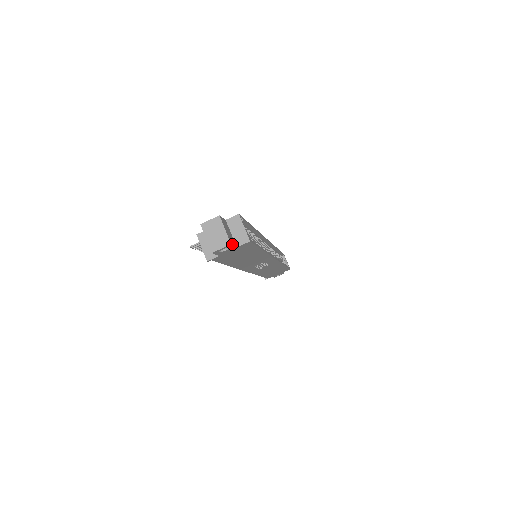
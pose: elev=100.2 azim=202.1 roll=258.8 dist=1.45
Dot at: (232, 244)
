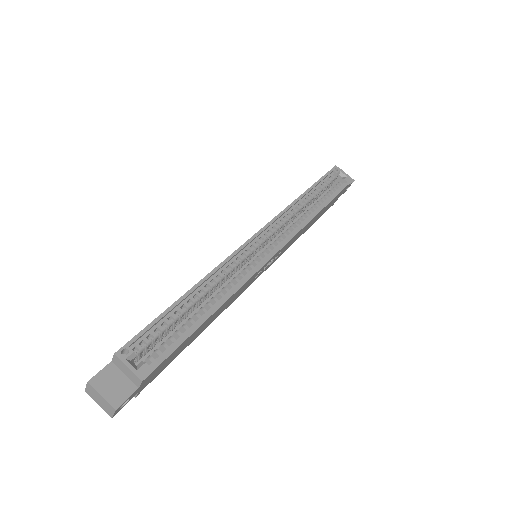
Dot at: (121, 403)
